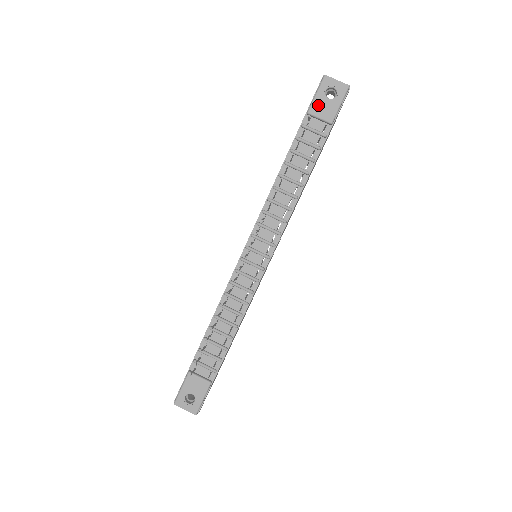
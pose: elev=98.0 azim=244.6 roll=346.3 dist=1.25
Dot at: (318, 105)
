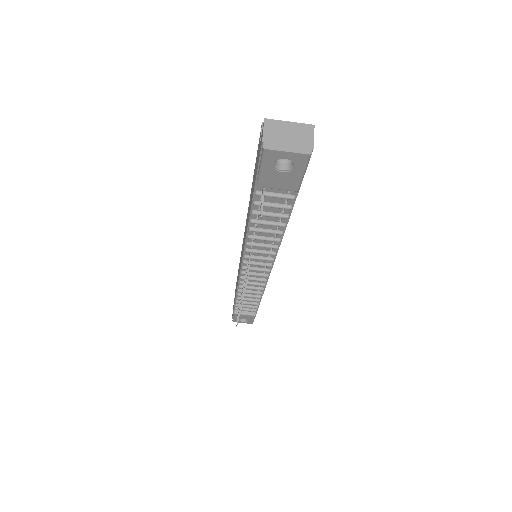
Dot at: (269, 179)
